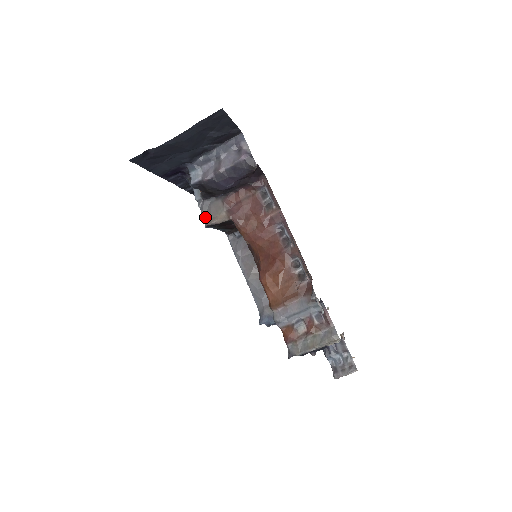
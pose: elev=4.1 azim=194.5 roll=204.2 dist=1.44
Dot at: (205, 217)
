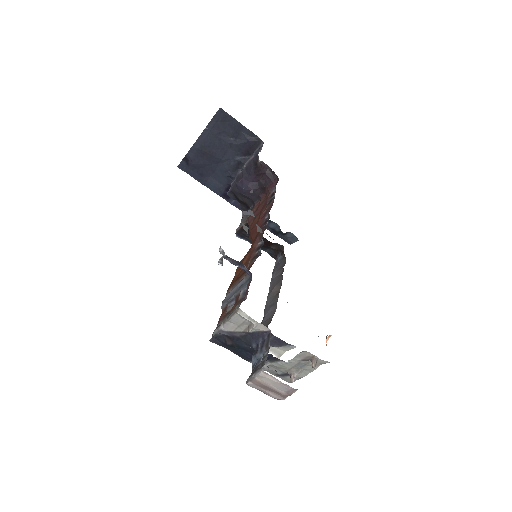
Dot at: occluded
